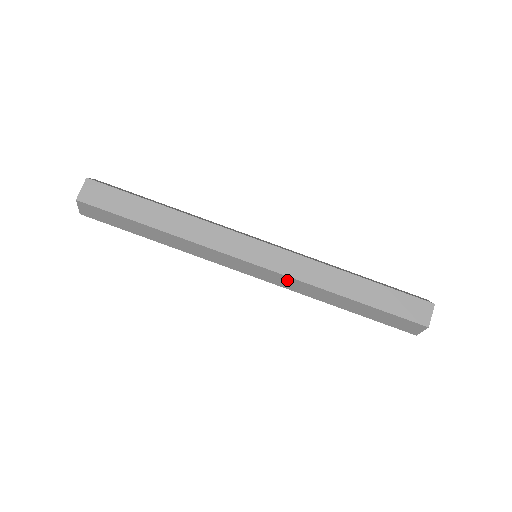
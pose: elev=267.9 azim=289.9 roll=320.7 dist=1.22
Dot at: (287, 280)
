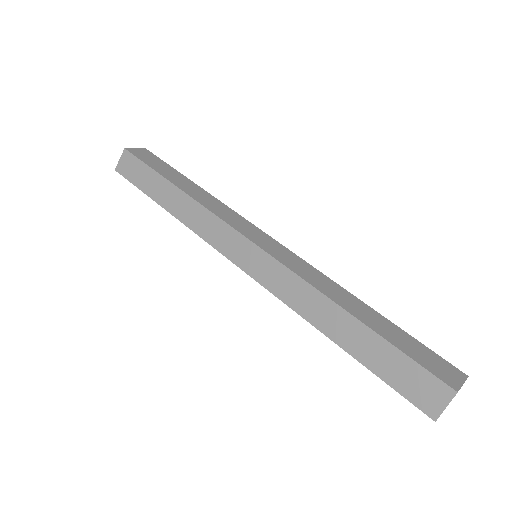
Dot at: (281, 275)
